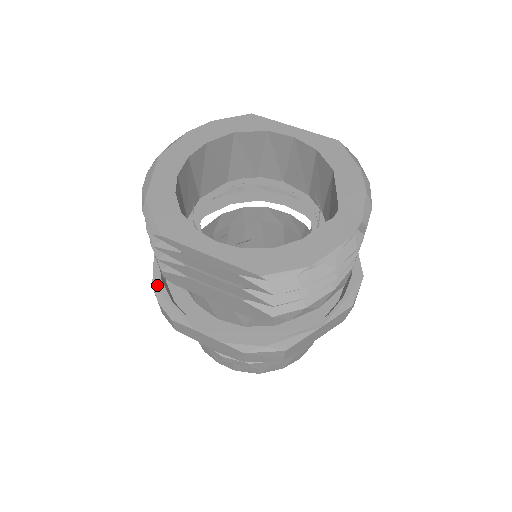
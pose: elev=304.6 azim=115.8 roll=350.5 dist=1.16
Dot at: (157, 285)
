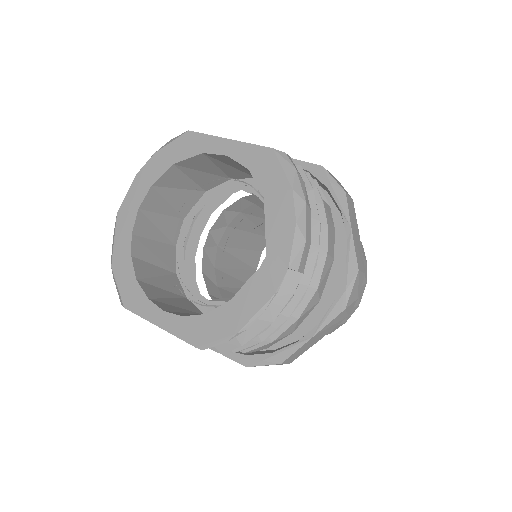
Dot at: occluded
